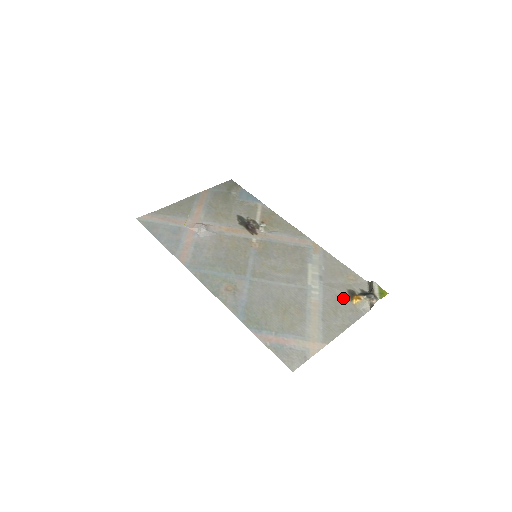
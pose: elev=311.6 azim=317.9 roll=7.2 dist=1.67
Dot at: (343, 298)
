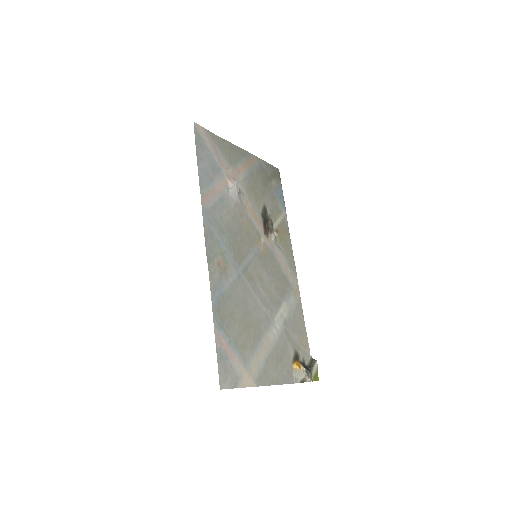
Dot at: (289, 355)
